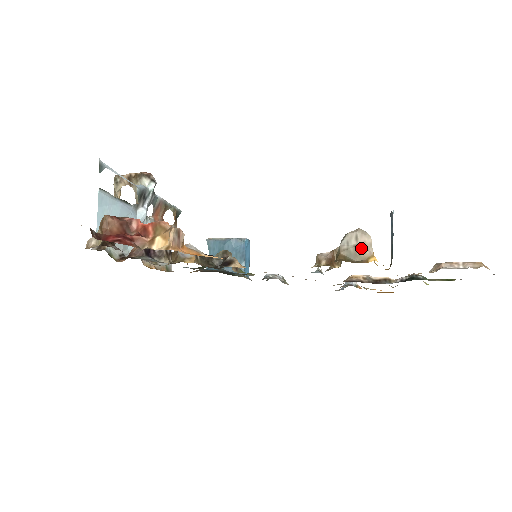
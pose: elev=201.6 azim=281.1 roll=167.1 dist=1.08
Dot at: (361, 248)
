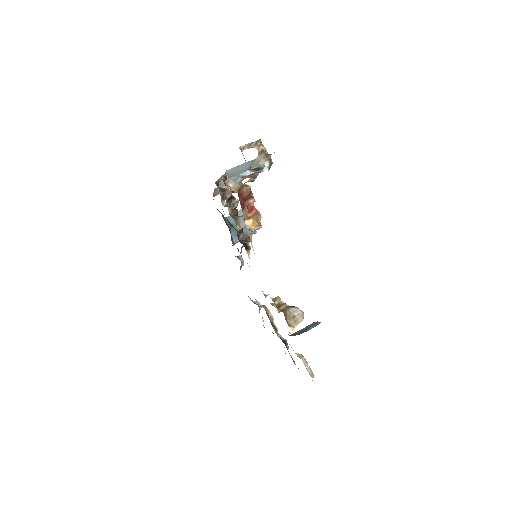
Dot at: (295, 319)
